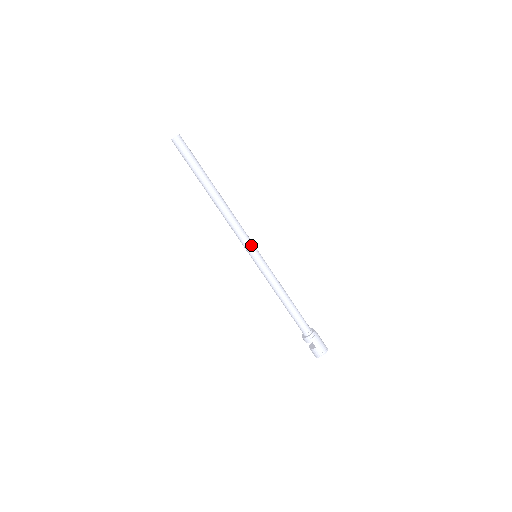
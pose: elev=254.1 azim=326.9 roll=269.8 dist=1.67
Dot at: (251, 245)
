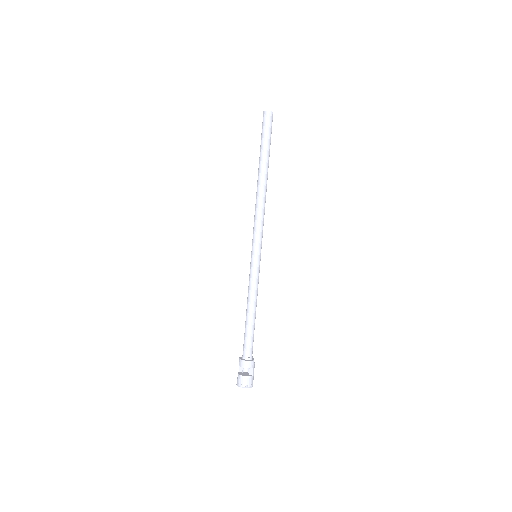
Dot at: occluded
